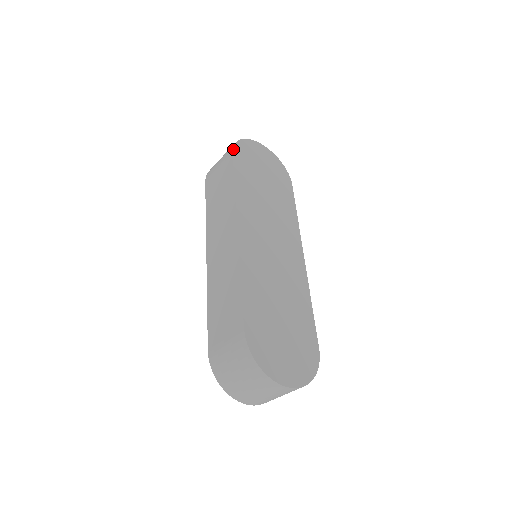
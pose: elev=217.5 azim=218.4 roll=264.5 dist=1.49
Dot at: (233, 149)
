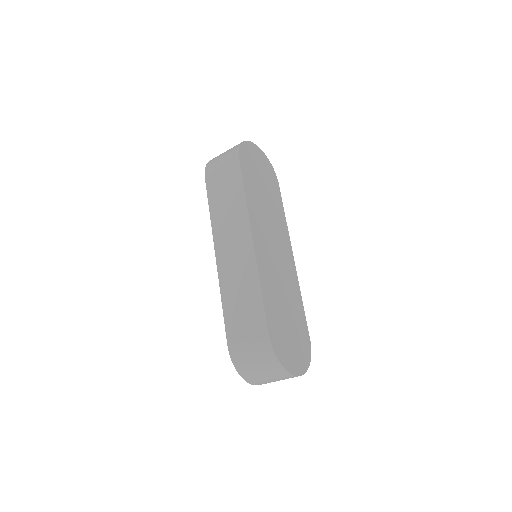
Dot at: (239, 155)
